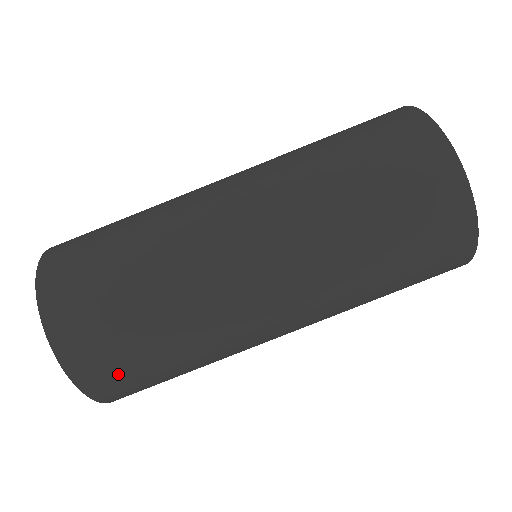
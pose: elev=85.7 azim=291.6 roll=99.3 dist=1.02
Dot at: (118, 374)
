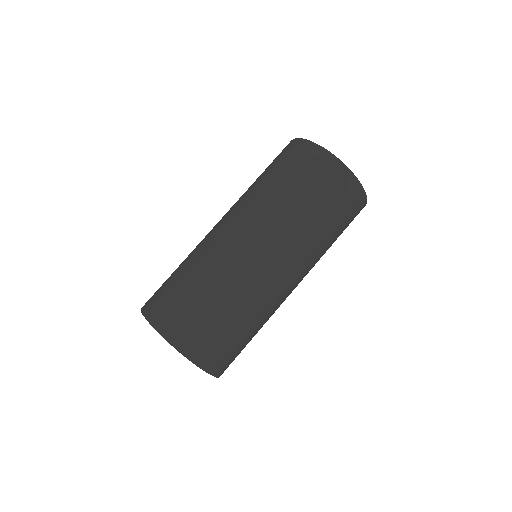
Dot at: (212, 345)
